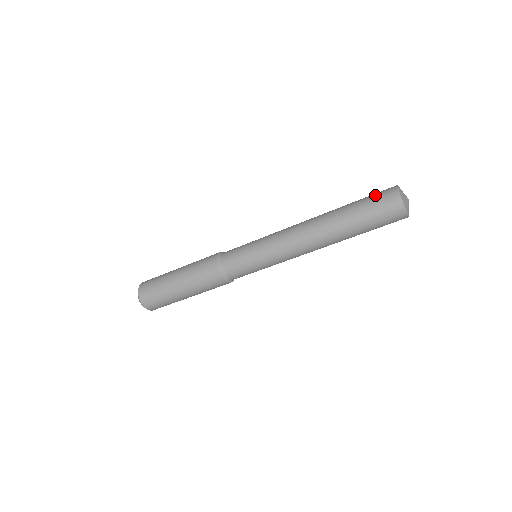
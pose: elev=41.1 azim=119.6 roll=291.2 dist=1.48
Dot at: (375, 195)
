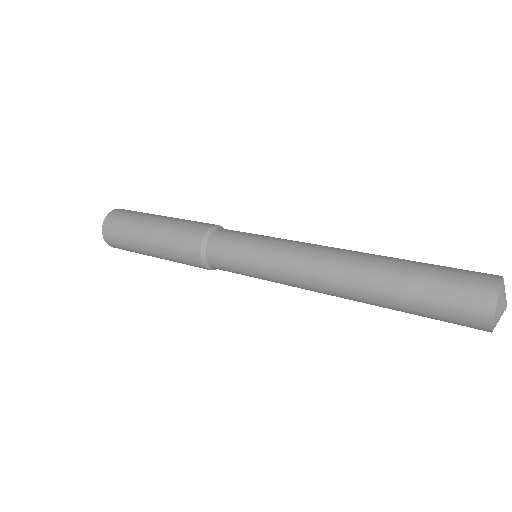
Dot at: (454, 292)
